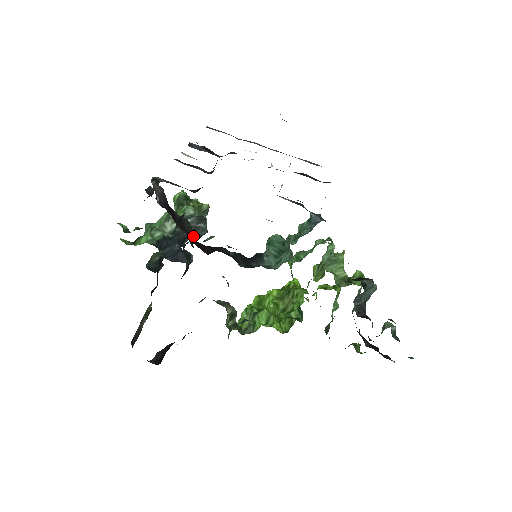
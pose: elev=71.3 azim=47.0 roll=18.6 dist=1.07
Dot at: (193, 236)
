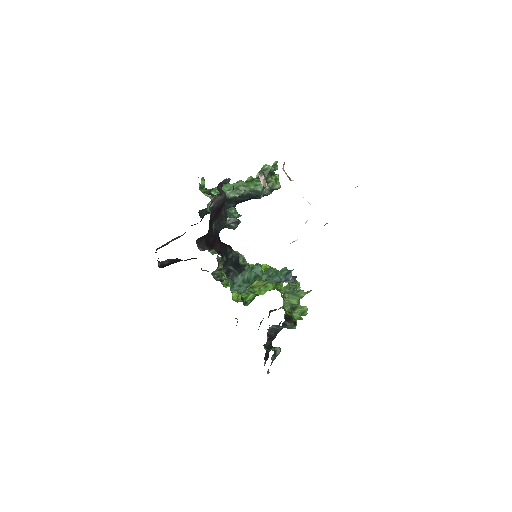
Dot at: (224, 227)
